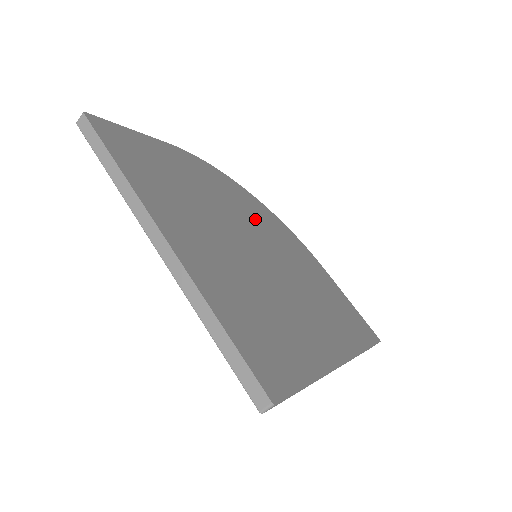
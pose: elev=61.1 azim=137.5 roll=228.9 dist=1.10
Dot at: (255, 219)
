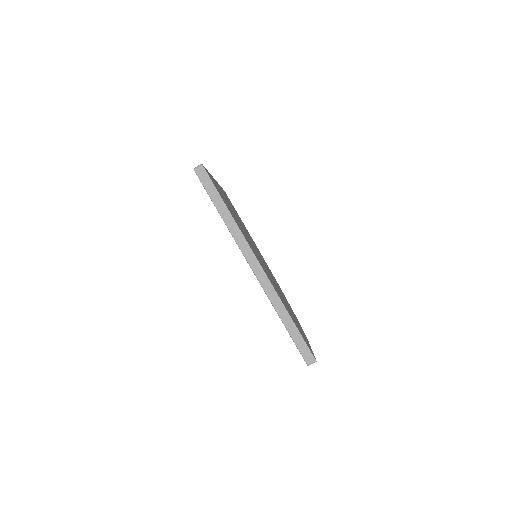
Dot at: (275, 281)
